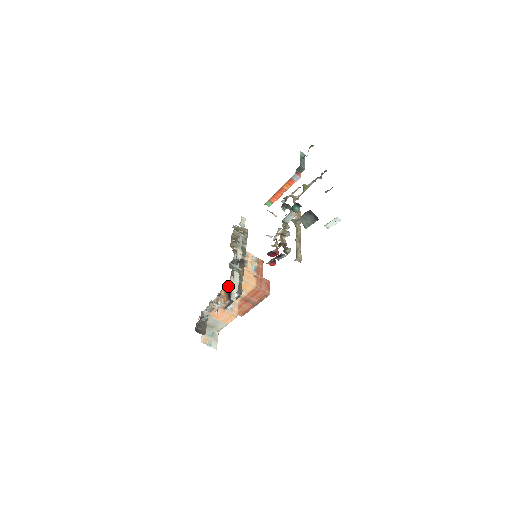
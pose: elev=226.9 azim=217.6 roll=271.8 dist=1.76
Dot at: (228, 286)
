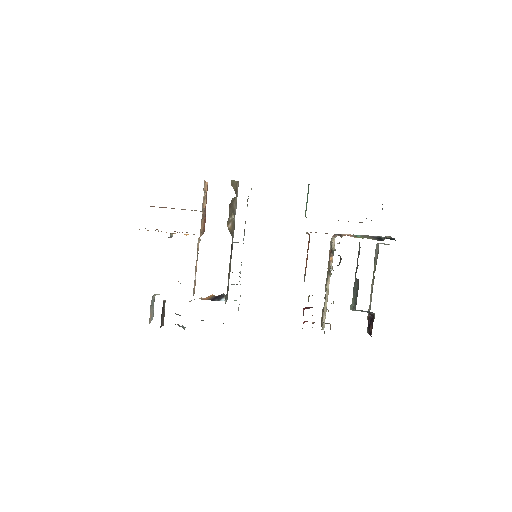
Dot at: occluded
